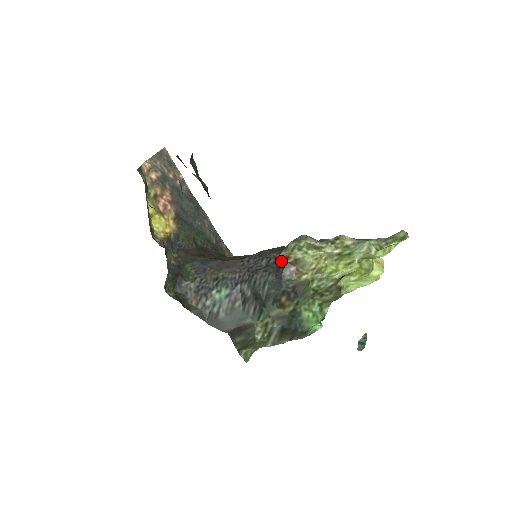
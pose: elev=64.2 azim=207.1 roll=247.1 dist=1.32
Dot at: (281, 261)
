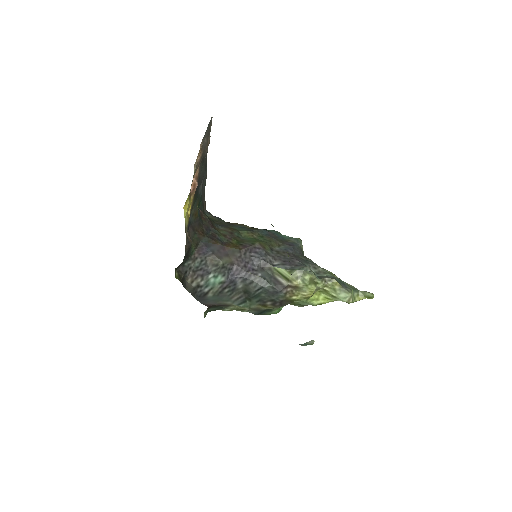
Dot at: (279, 275)
